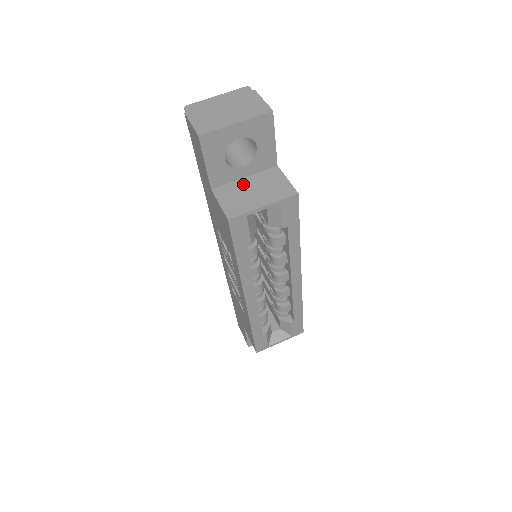
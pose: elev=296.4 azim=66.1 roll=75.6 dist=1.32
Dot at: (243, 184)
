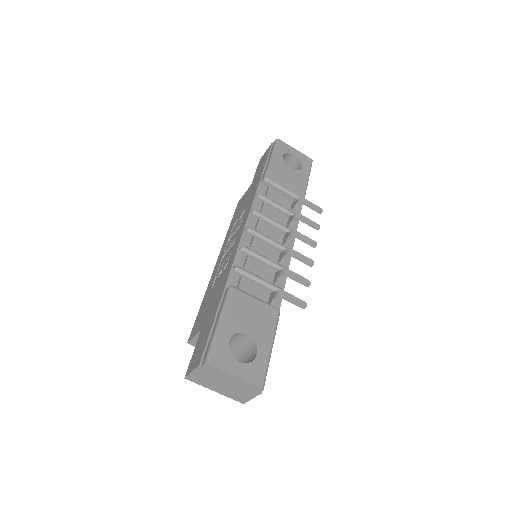
Dot at: occluded
